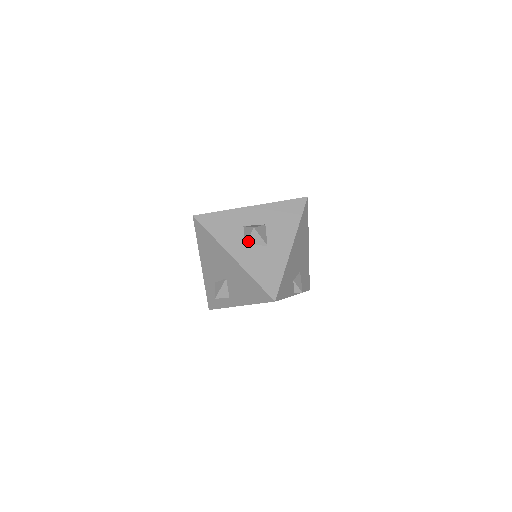
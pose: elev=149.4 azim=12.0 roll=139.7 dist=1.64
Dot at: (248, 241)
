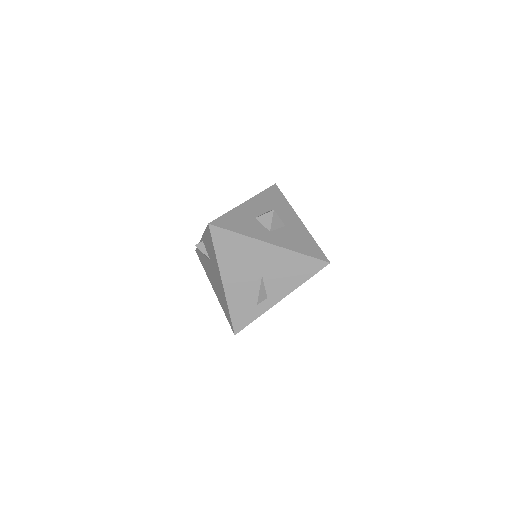
Dot at: (272, 226)
